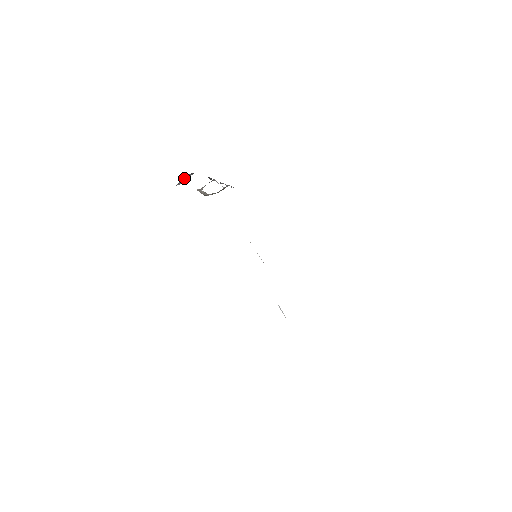
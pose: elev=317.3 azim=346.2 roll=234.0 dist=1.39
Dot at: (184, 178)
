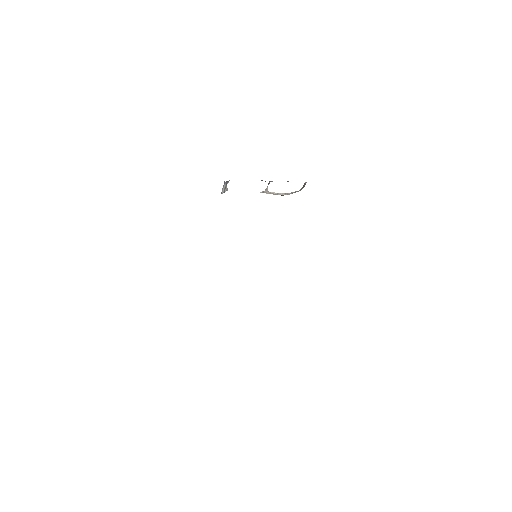
Dot at: (223, 186)
